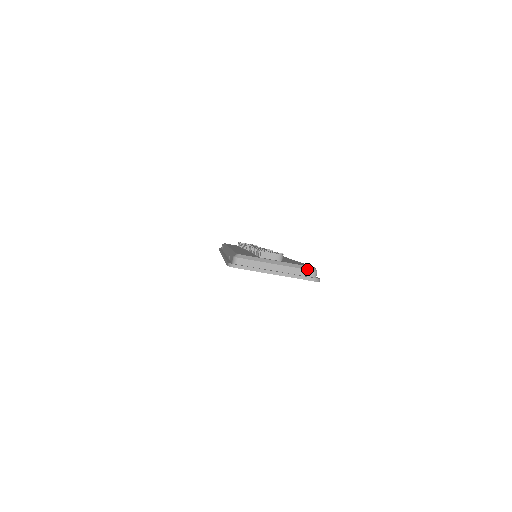
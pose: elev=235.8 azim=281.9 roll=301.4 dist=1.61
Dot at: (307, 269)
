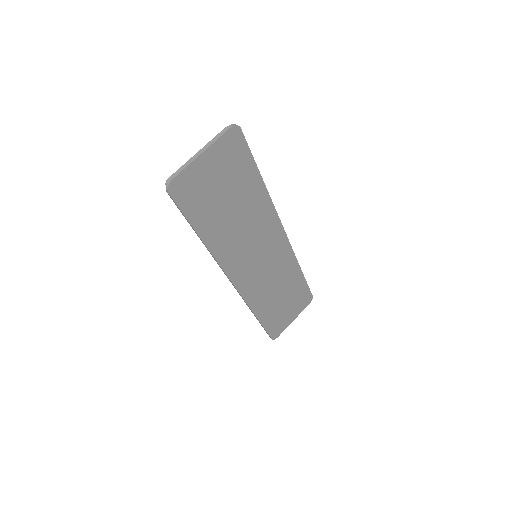
Dot at: occluded
